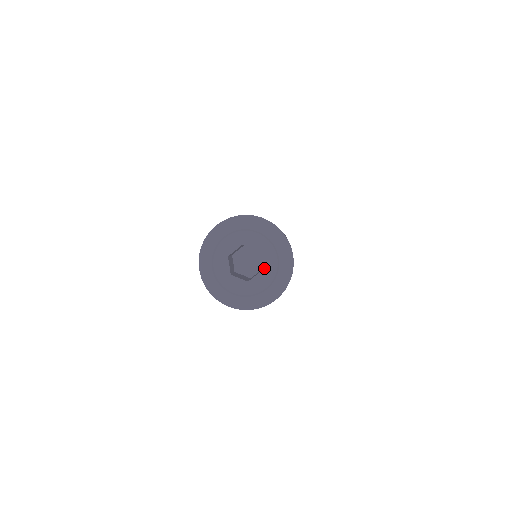
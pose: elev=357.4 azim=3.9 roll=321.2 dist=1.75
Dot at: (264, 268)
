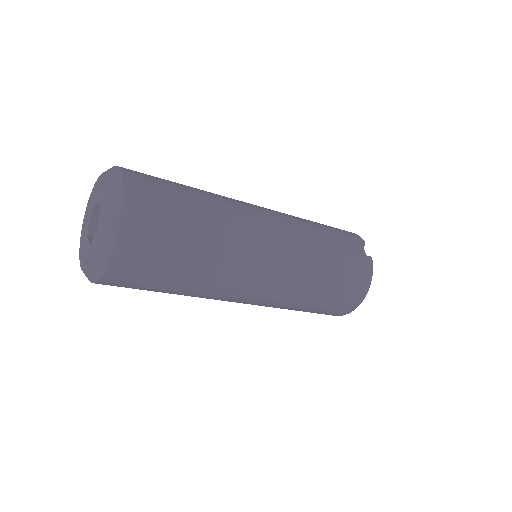
Dot at: (99, 228)
